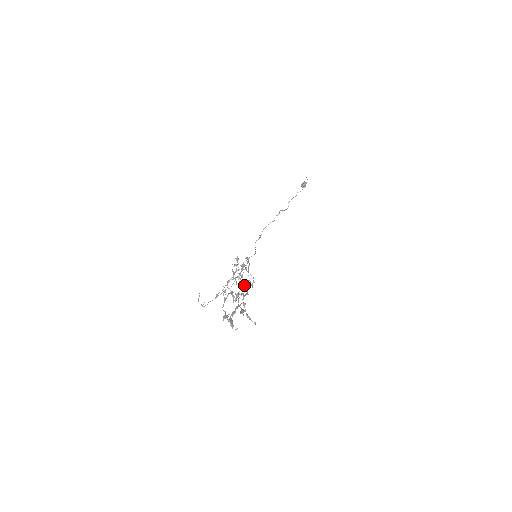
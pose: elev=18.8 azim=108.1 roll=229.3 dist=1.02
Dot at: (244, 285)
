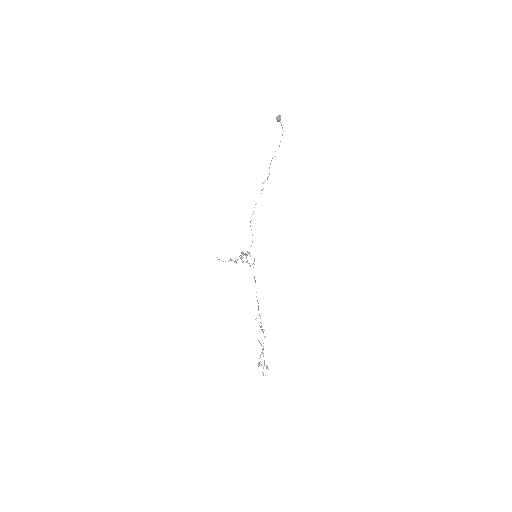
Dot at: (261, 327)
